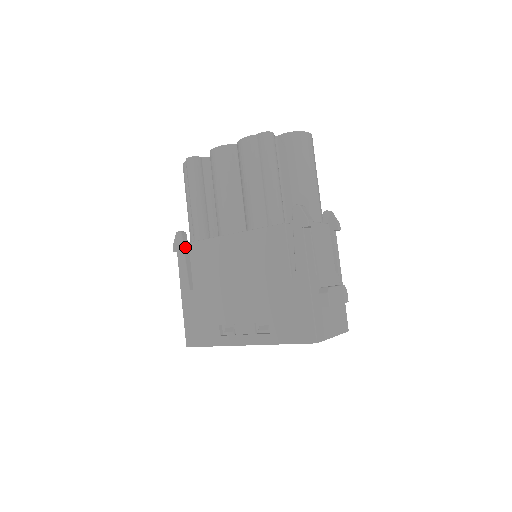
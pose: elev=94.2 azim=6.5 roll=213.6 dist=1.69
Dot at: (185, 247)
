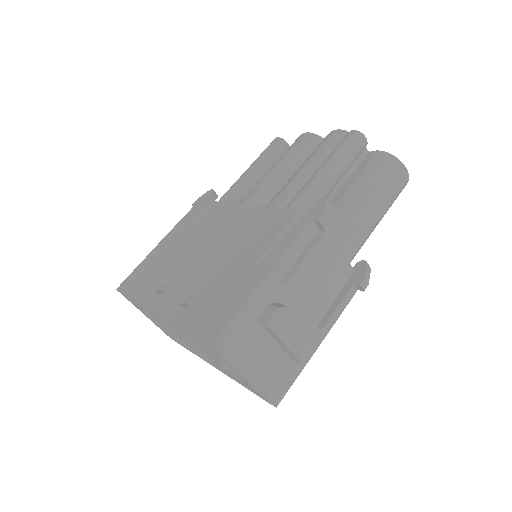
Dot at: (204, 205)
